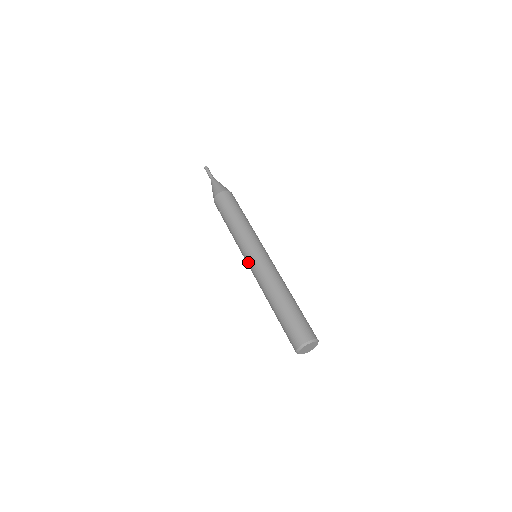
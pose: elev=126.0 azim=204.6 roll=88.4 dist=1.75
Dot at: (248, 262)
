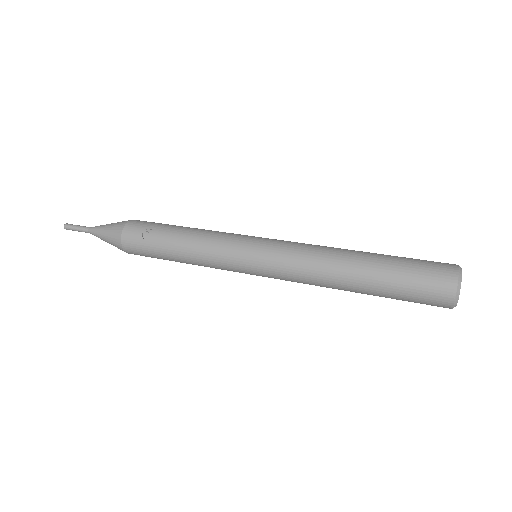
Dot at: (261, 245)
